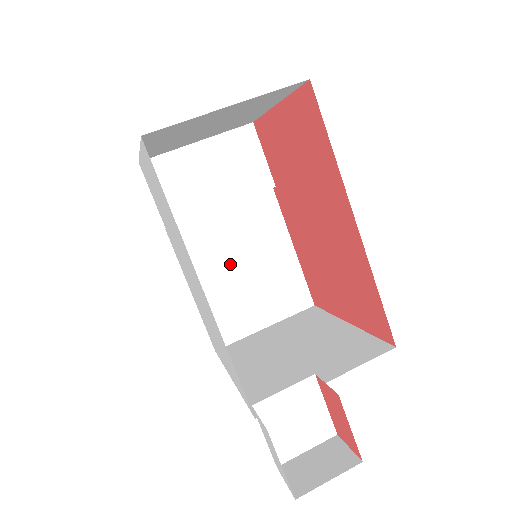
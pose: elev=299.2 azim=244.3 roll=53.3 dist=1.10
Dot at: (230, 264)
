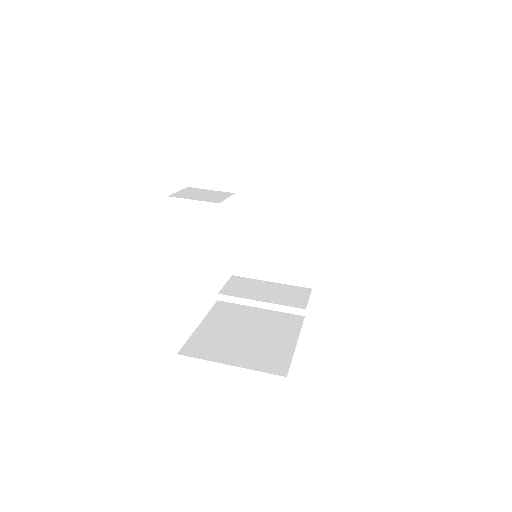
Dot at: (240, 327)
